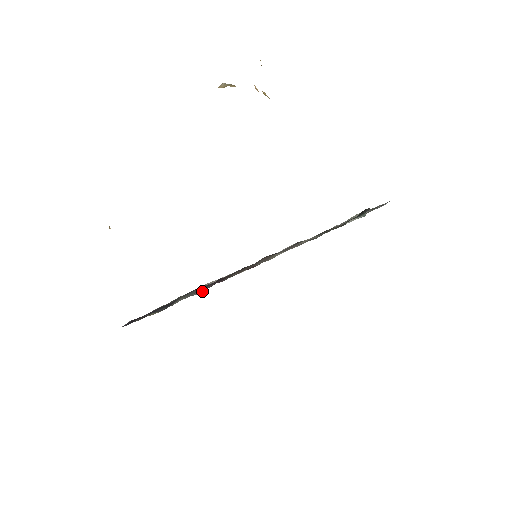
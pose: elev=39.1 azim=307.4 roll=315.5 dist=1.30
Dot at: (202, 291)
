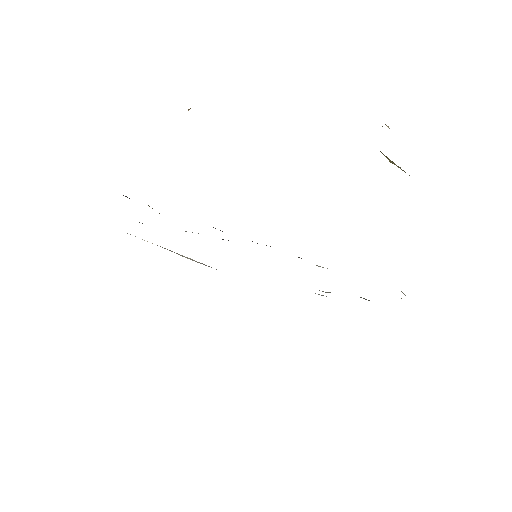
Dot at: occluded
